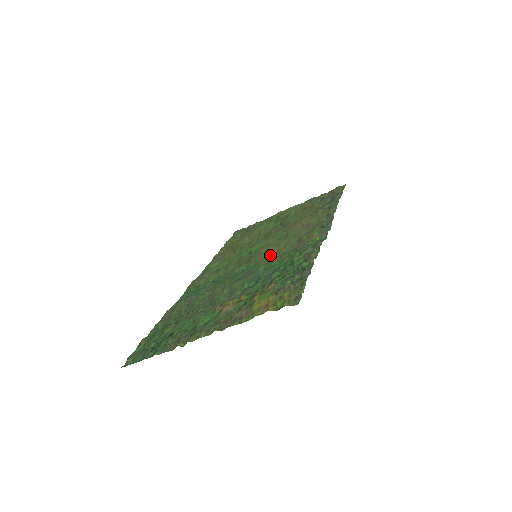
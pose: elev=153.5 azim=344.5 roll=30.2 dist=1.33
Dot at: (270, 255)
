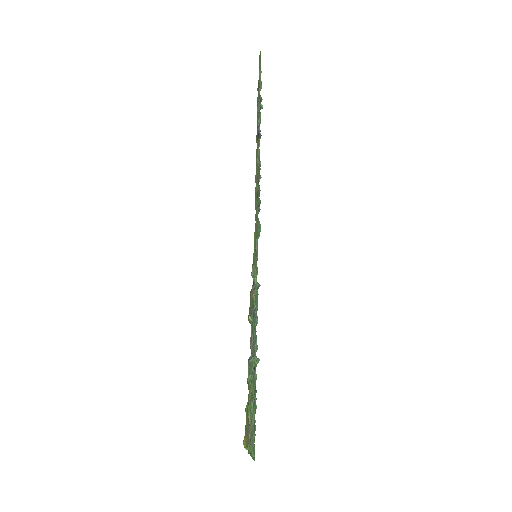
Dot at: occluded
